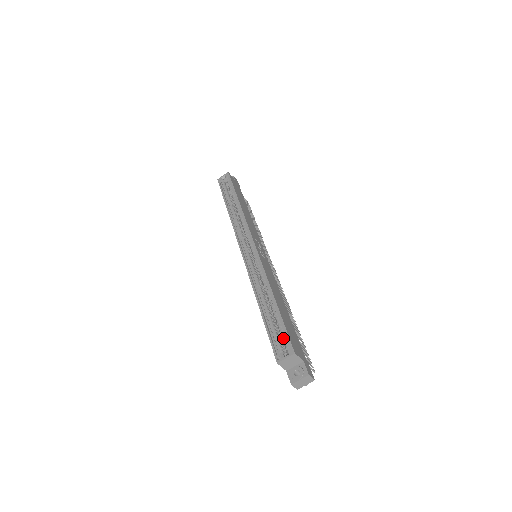
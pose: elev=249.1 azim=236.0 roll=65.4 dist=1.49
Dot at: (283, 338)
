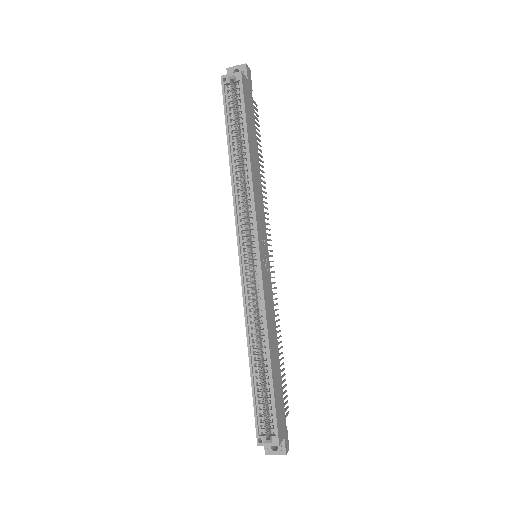
Dot at: (270, 418)
